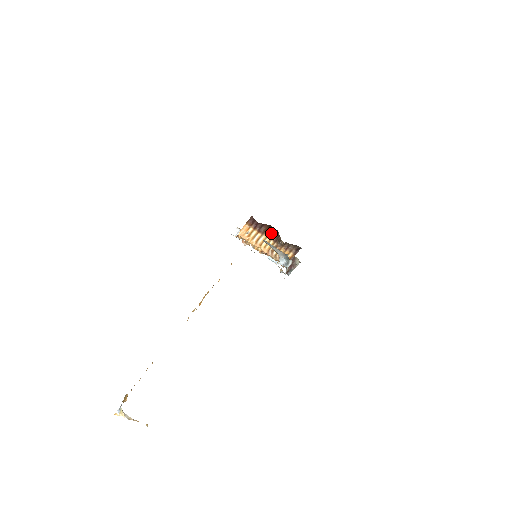
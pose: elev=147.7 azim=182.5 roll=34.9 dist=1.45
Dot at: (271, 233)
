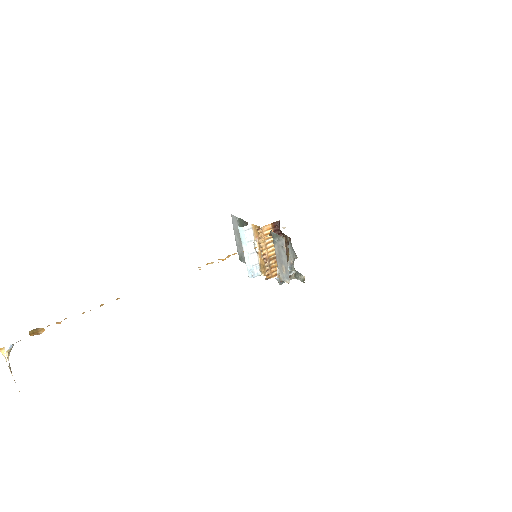
Dot at: occluded
